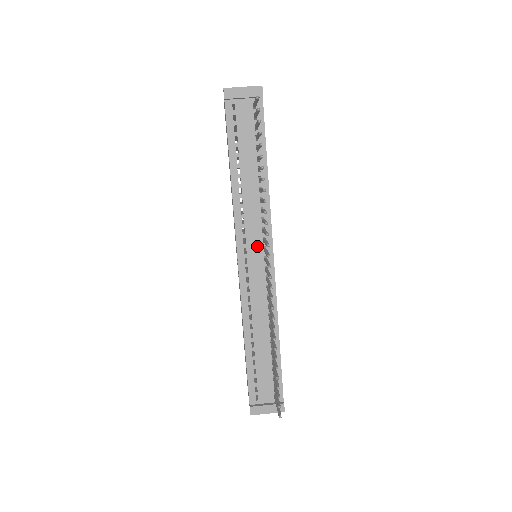
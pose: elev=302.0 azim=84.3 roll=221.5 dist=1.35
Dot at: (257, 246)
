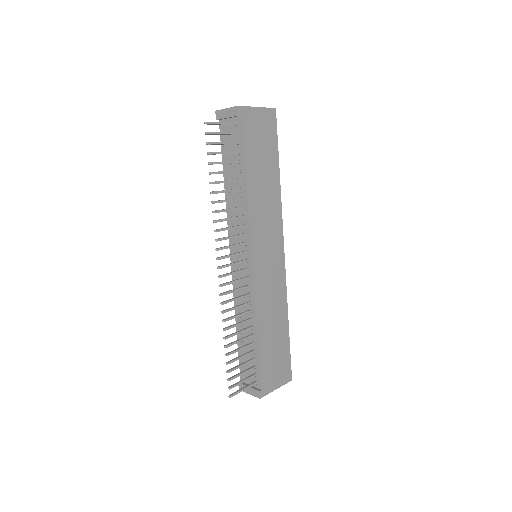
Dot at: (241, 248)
